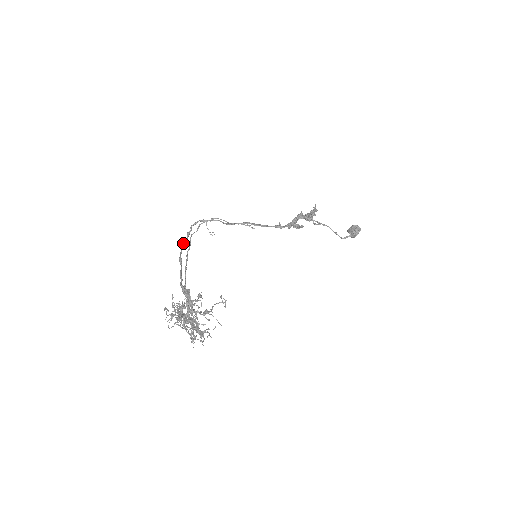
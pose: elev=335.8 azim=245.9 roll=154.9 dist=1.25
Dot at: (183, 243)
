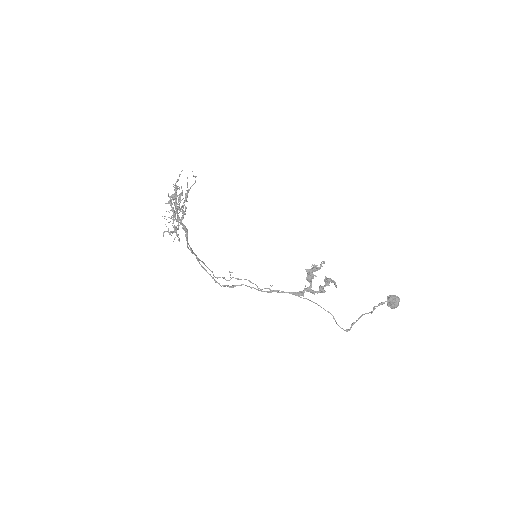
Dot at: (207, 272)
